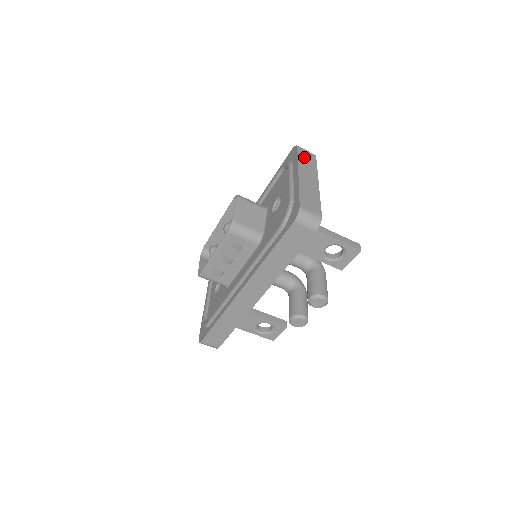
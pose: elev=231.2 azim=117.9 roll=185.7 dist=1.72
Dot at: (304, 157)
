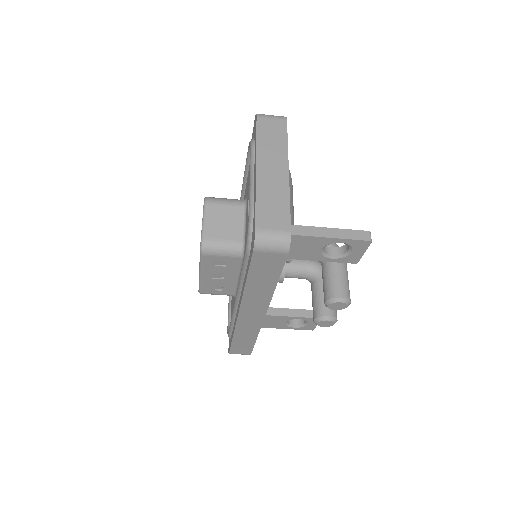
Dot at: (267, 131)
